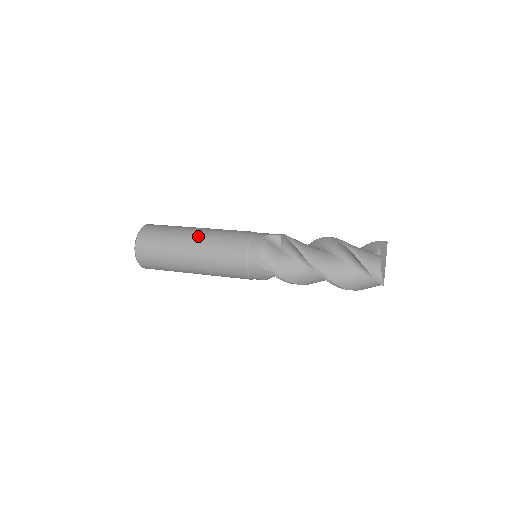
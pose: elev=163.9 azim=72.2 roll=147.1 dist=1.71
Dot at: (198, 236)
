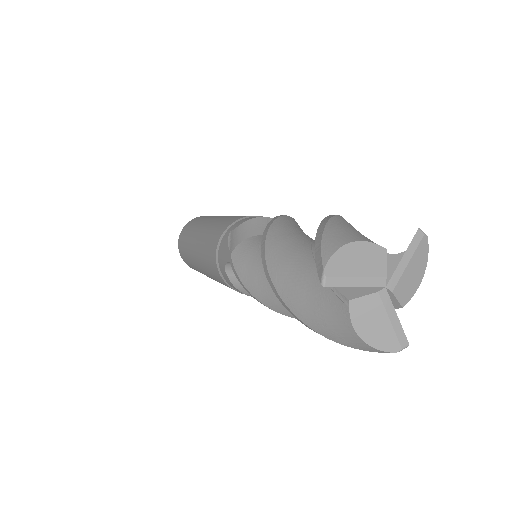
Dot at: occluded
